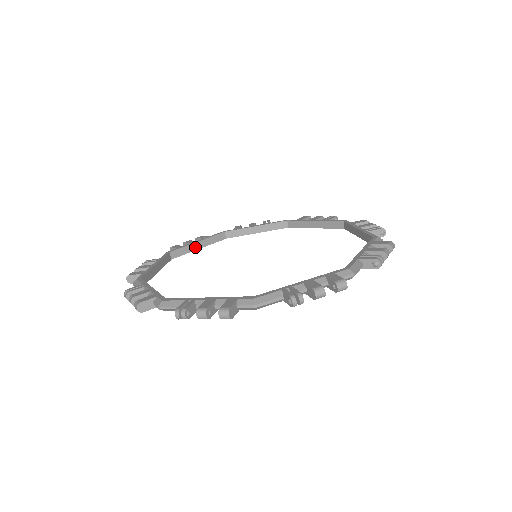
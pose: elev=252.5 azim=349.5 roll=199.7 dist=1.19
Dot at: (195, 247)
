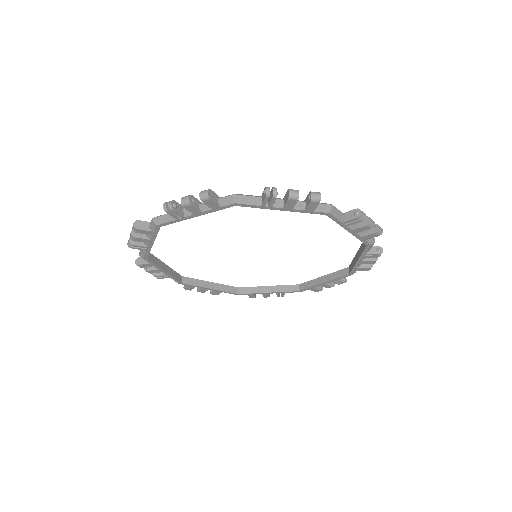
Dot at: (264, 290)
